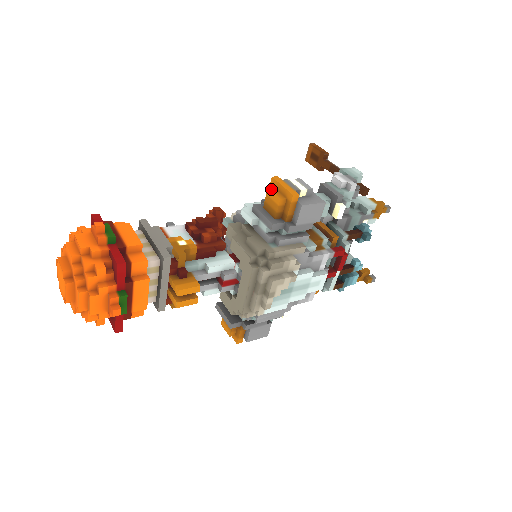
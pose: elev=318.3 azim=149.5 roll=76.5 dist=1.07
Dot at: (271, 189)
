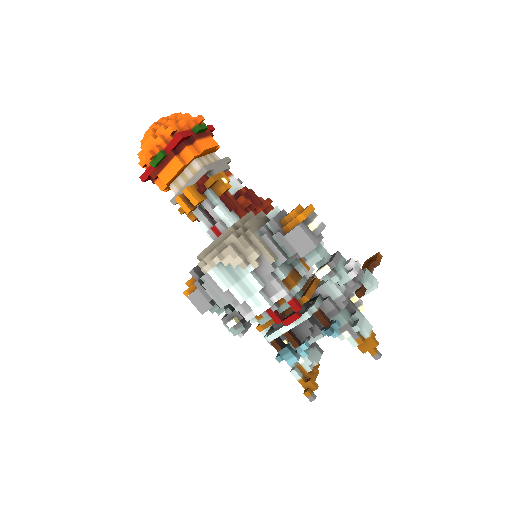
Dot at: (300, 206)
